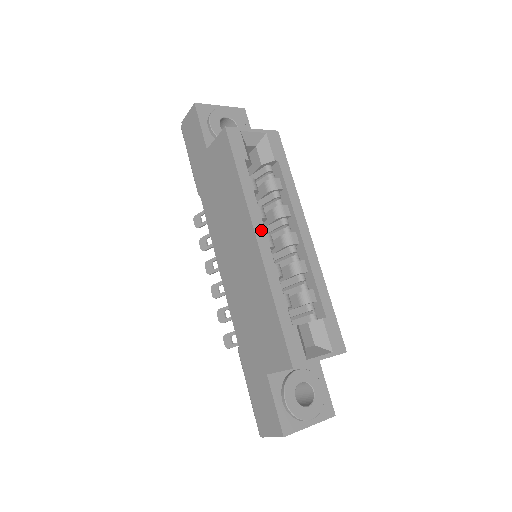
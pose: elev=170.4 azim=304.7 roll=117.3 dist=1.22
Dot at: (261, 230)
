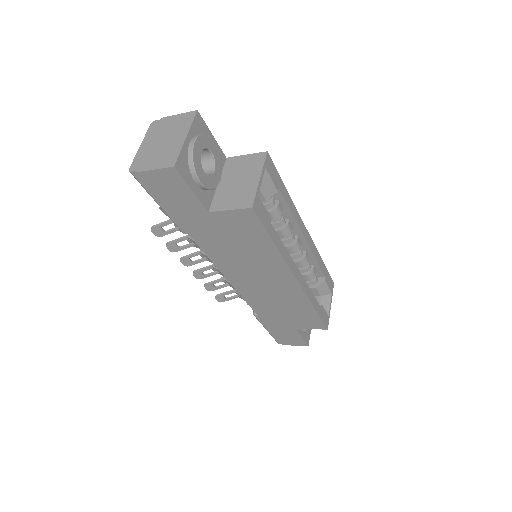
Dot at: (296, 270)
